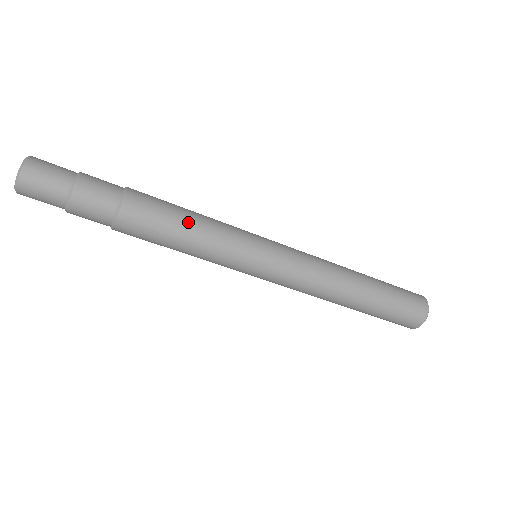
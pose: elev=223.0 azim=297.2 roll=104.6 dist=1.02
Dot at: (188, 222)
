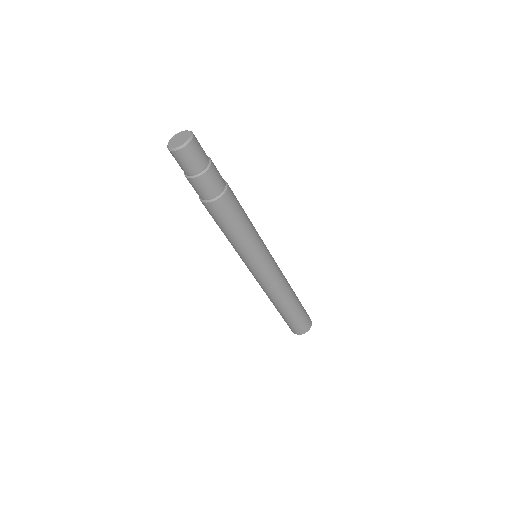
Dot at: (244, 224)
